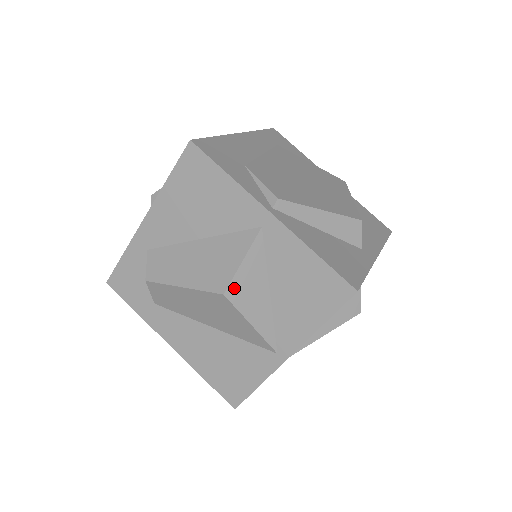
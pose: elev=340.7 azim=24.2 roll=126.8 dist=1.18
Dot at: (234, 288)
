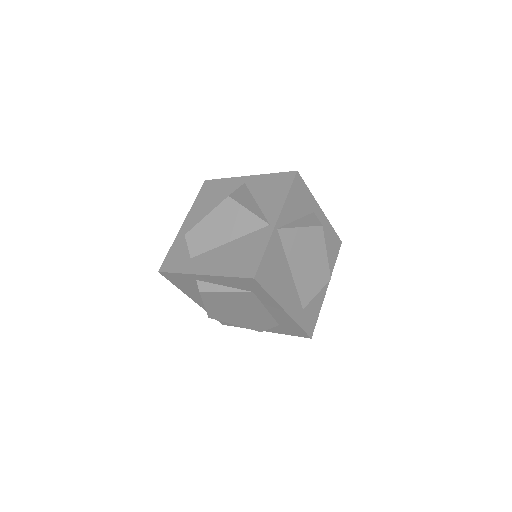
Dot at: (234, 196)
